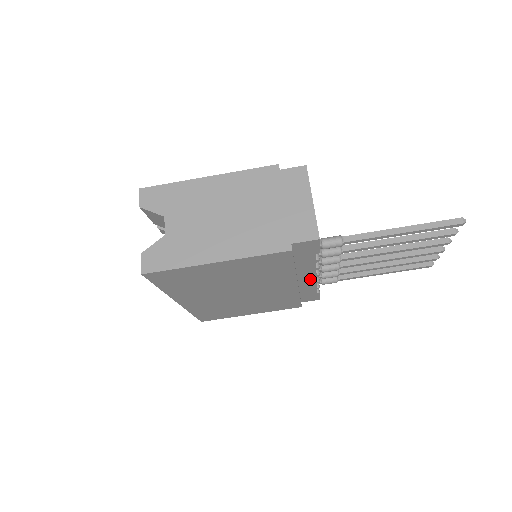
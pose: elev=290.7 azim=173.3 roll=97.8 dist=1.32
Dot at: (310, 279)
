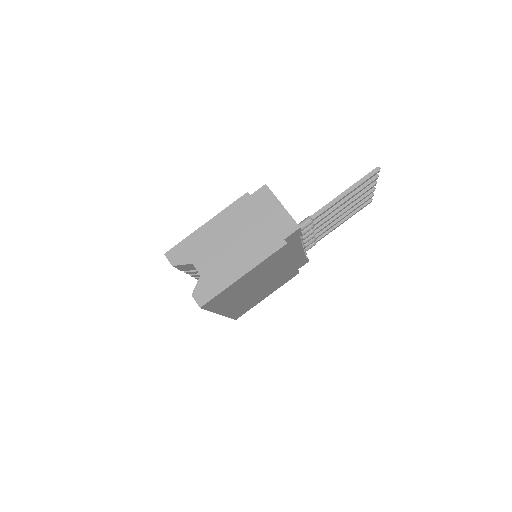
Dot at: (300, 253)
